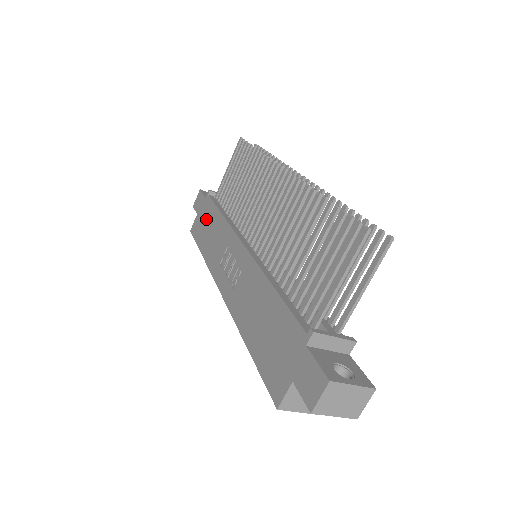
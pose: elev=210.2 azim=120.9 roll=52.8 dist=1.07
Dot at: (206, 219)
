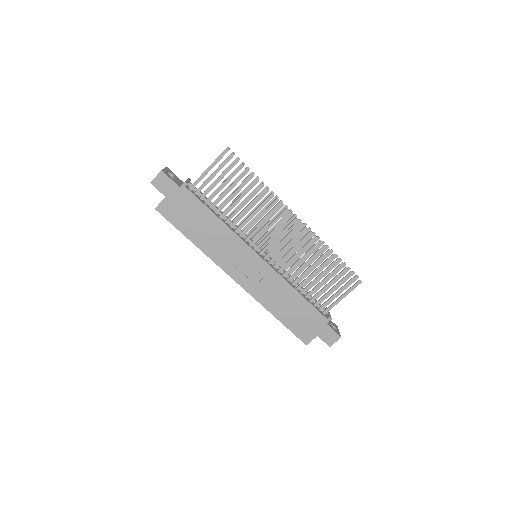
Dot at: (190, 212)
